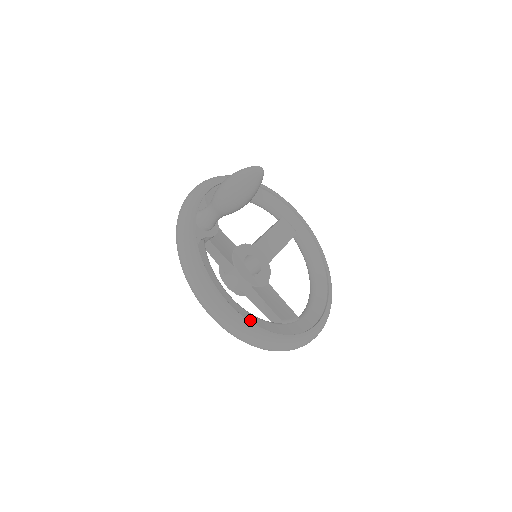
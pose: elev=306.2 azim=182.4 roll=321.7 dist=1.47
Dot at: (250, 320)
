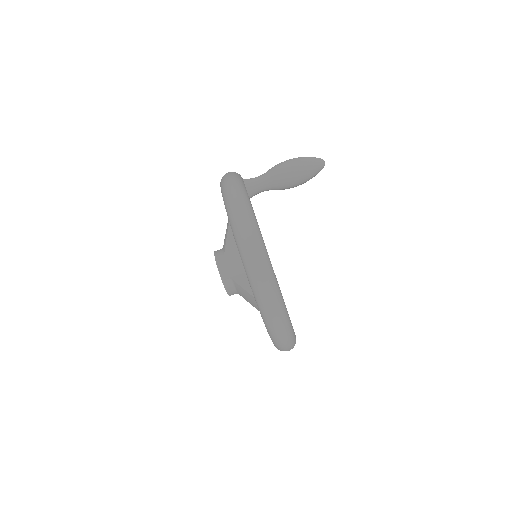
Dot at: occluded
